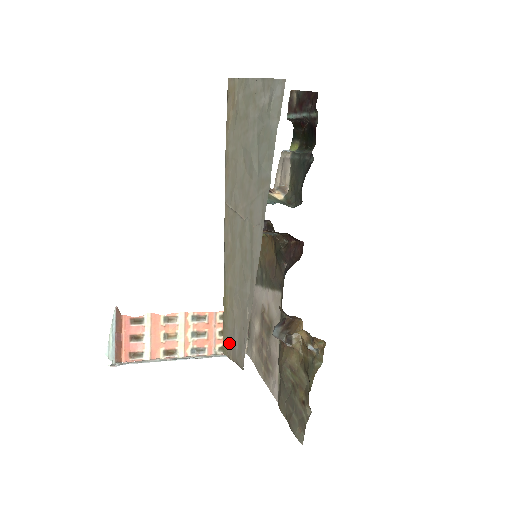
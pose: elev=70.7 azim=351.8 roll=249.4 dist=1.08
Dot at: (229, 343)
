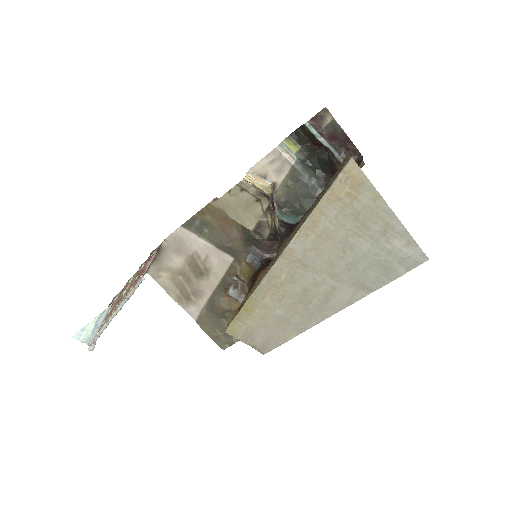
Dot at: (245, 333)
